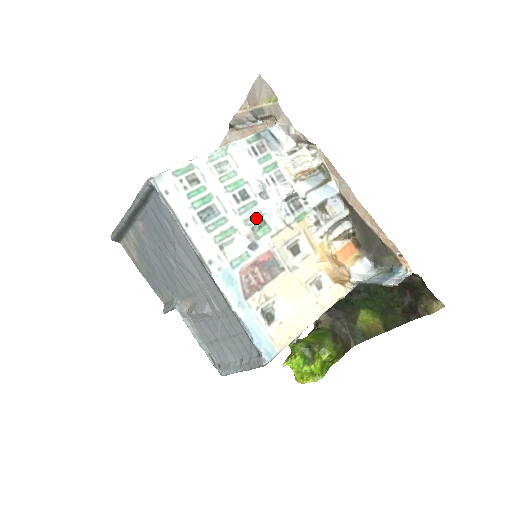
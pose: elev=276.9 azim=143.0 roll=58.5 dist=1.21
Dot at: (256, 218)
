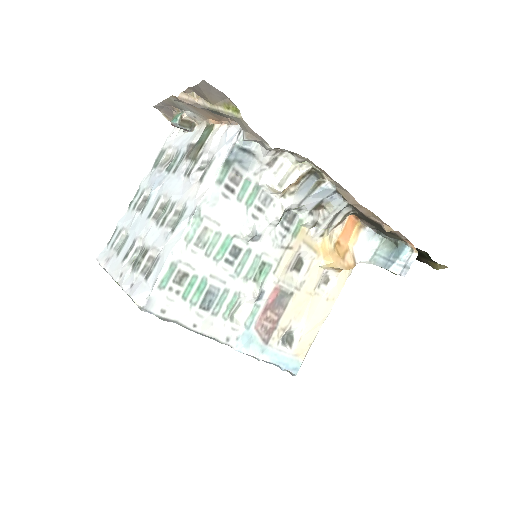
Dot at: (254, 266)
